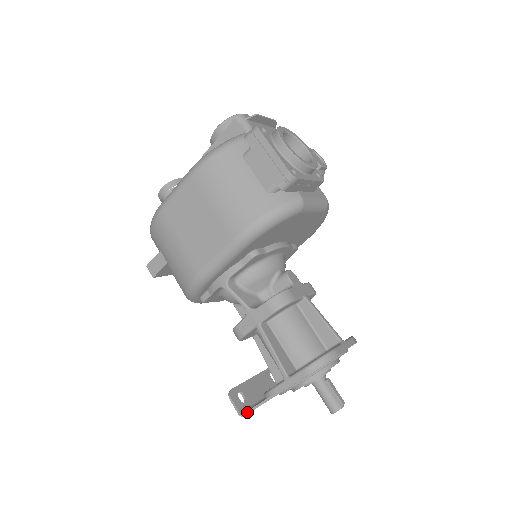
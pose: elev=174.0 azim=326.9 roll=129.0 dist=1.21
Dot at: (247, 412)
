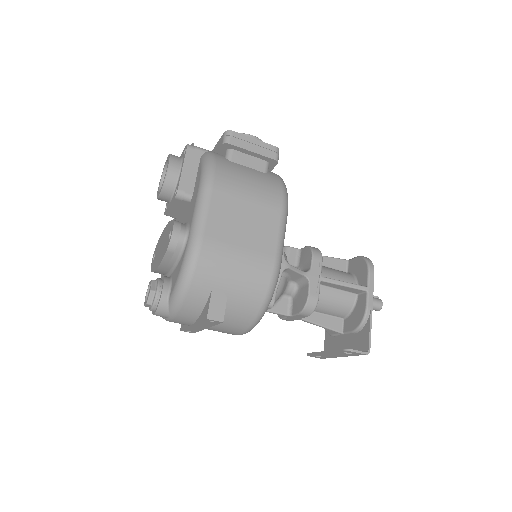
Dot at: (369, 344)
